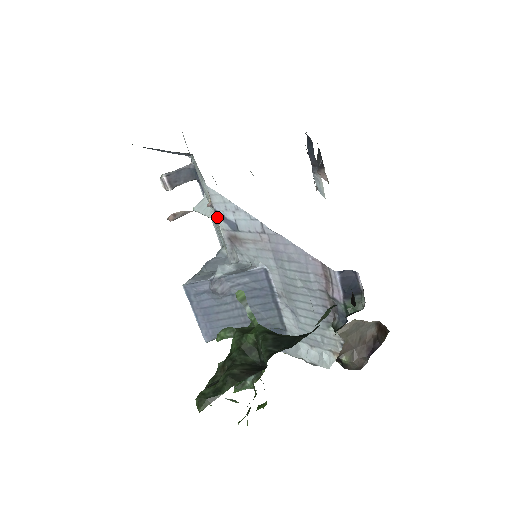
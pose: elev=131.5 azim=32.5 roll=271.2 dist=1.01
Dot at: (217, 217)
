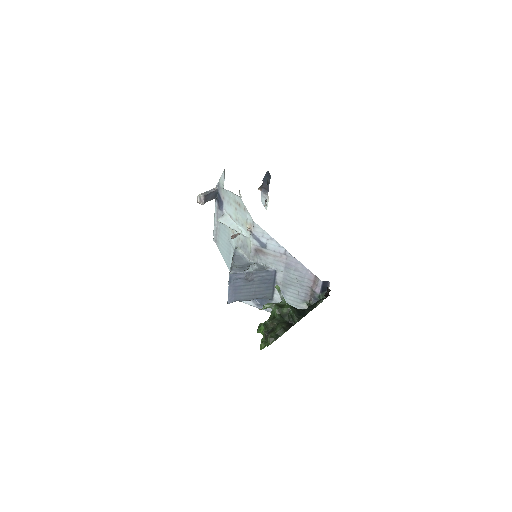
Dot at: (253, 238)
